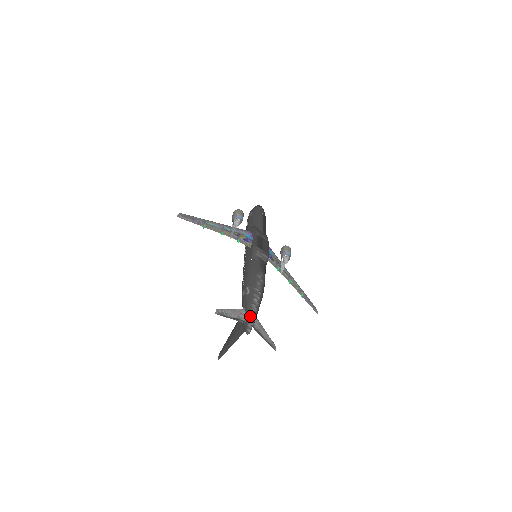
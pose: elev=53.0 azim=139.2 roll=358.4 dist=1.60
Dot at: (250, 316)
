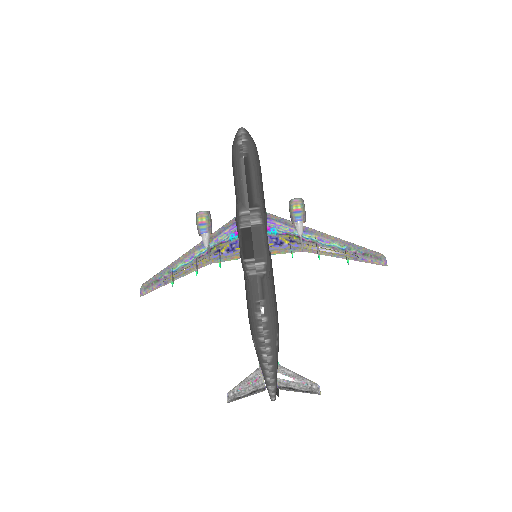
Dot at: (266, 381)
